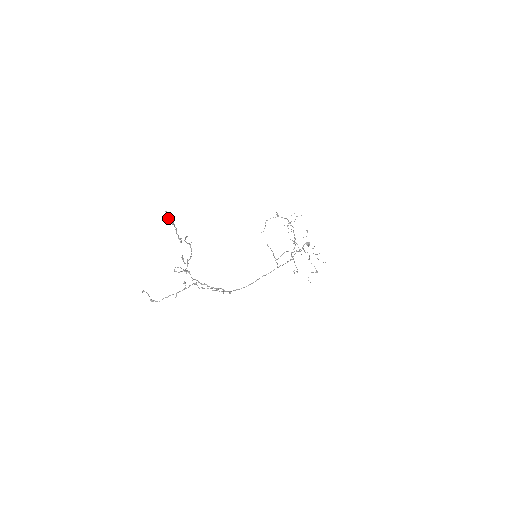
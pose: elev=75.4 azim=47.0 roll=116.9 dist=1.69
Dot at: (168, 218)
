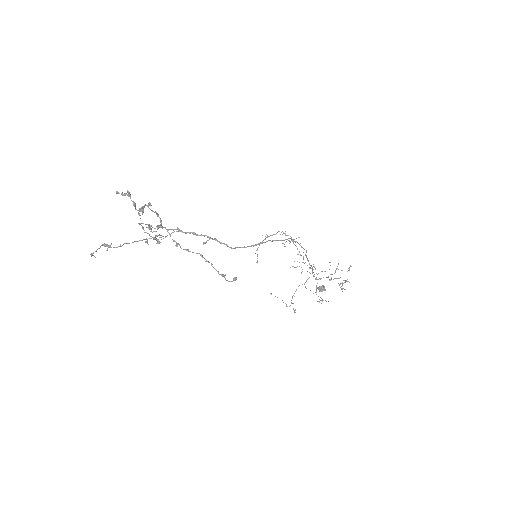
Dot at: occluded
